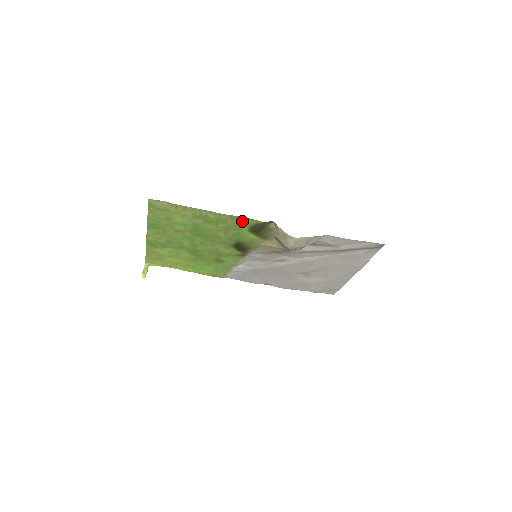
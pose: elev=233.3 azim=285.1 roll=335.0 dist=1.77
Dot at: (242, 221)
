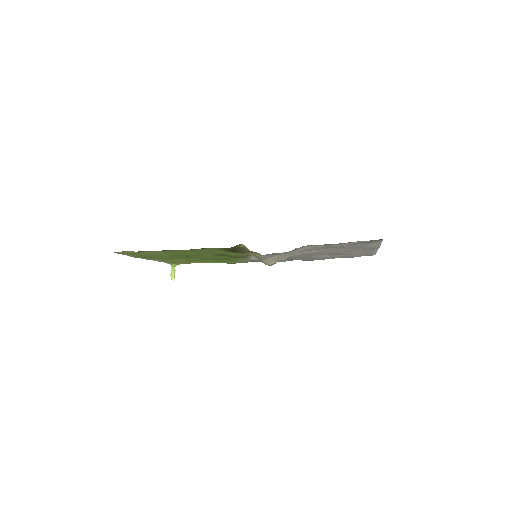
Dot at: (210, 249)
